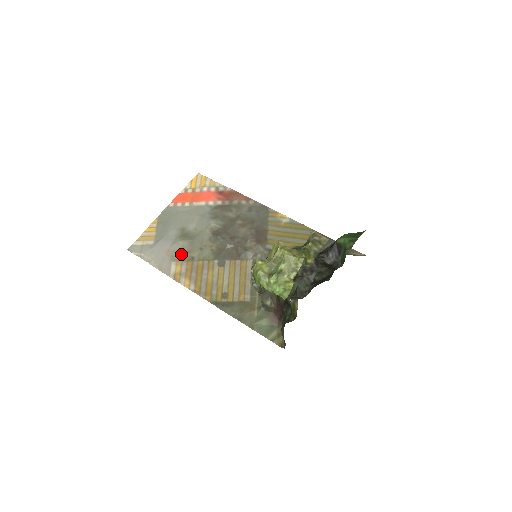
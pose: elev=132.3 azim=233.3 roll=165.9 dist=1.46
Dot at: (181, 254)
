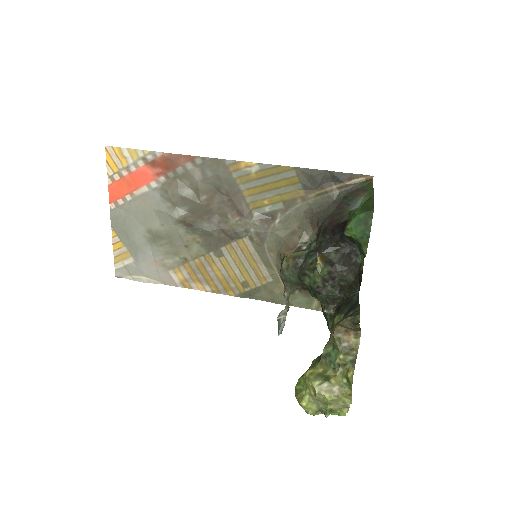
Dot at: (170, 260)
